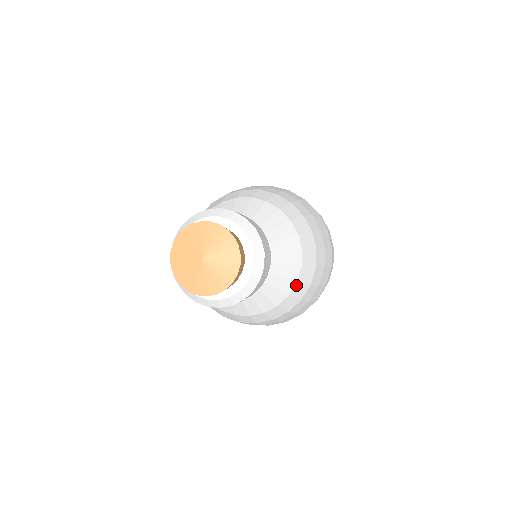
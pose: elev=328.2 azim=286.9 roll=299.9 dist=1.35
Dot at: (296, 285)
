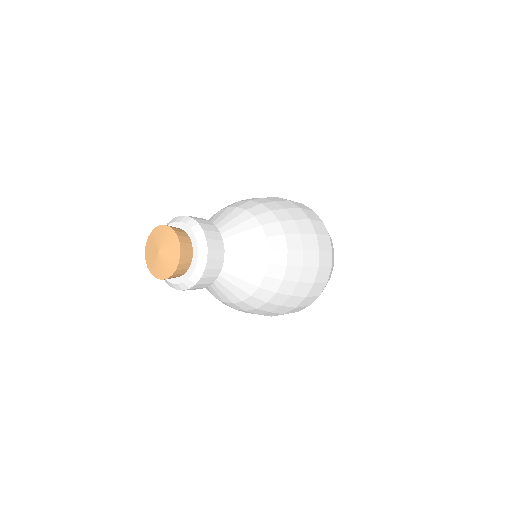
Dot at: (264, 279)
